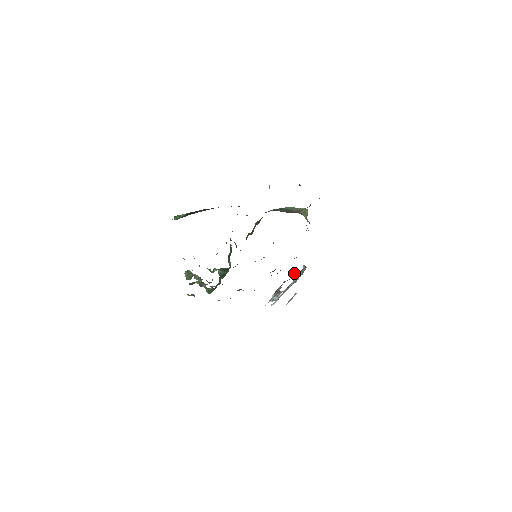
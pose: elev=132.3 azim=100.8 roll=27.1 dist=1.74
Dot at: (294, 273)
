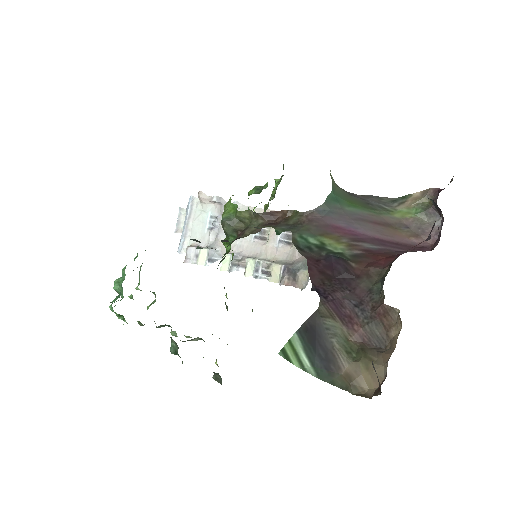
Dot at: (201, 197)
